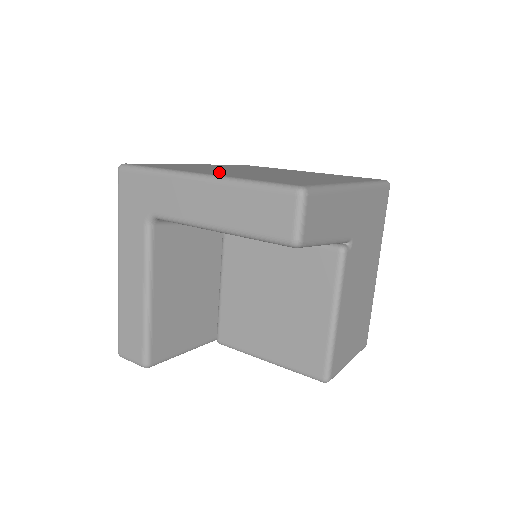
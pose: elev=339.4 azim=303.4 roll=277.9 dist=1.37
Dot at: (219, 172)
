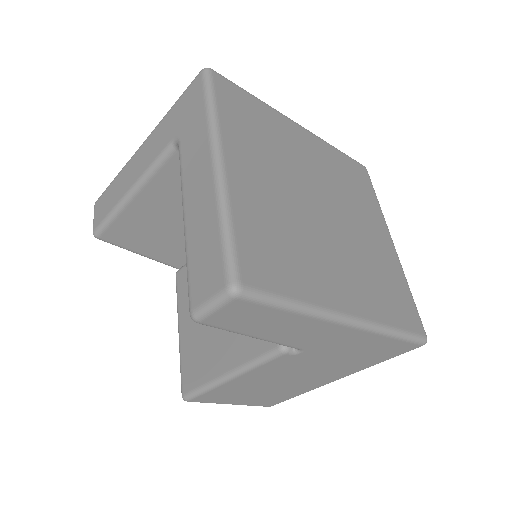
Dot at: (256, 171)
